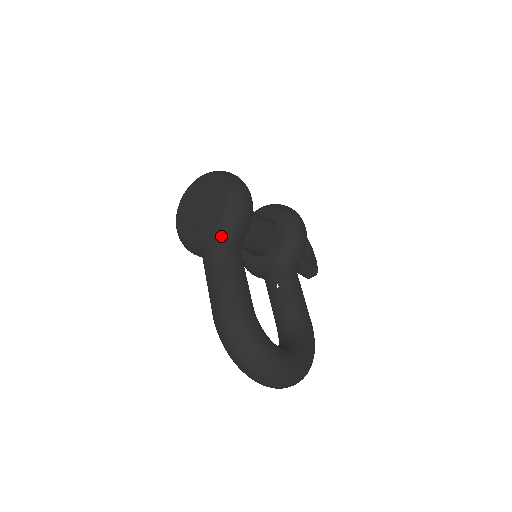
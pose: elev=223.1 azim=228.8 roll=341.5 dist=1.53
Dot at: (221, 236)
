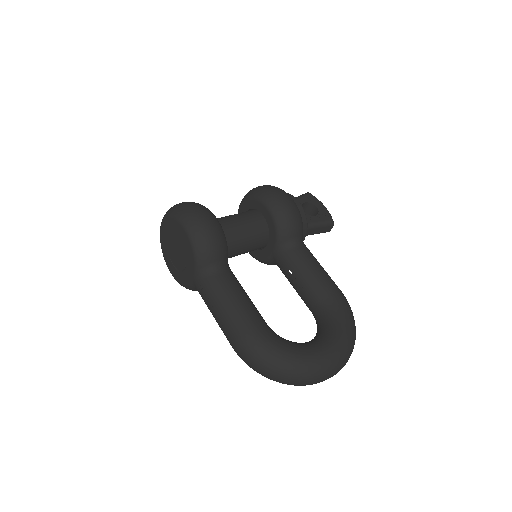
Dot at: (203, 272)
